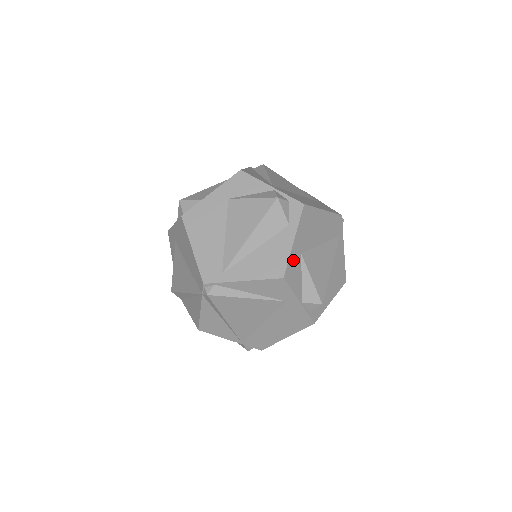
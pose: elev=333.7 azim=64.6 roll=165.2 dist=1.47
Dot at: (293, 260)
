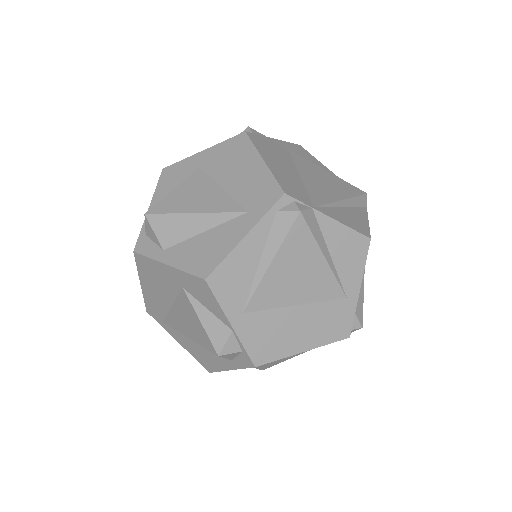
Dot at: occluded
